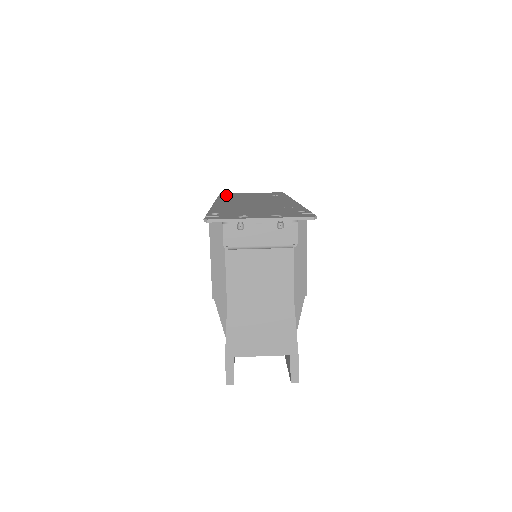
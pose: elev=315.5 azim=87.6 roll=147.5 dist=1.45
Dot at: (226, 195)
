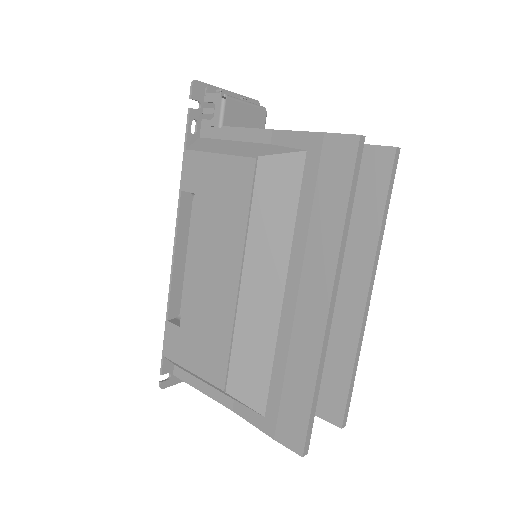
Dot at: occluded
